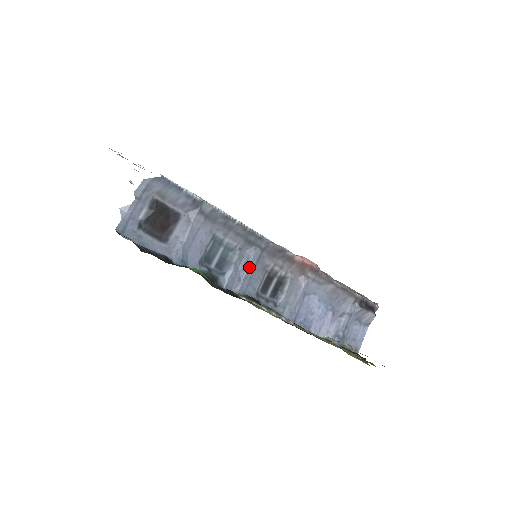
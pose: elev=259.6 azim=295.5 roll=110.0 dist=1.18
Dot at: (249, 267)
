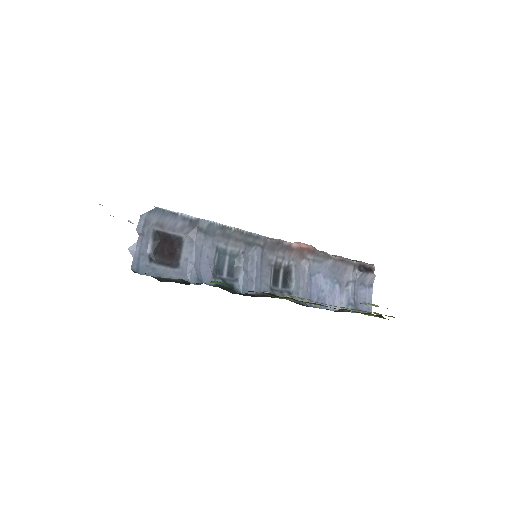
Dot at: (256, 266)
